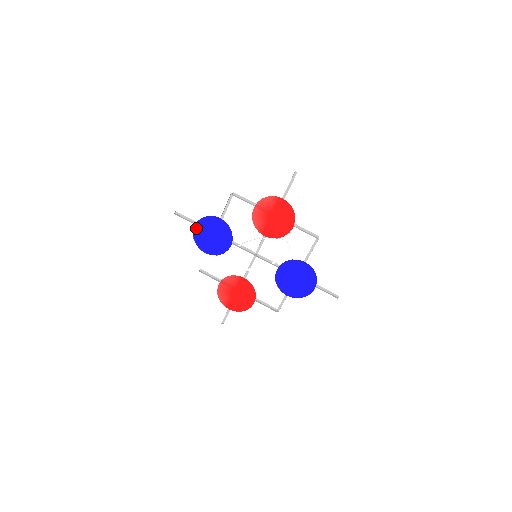
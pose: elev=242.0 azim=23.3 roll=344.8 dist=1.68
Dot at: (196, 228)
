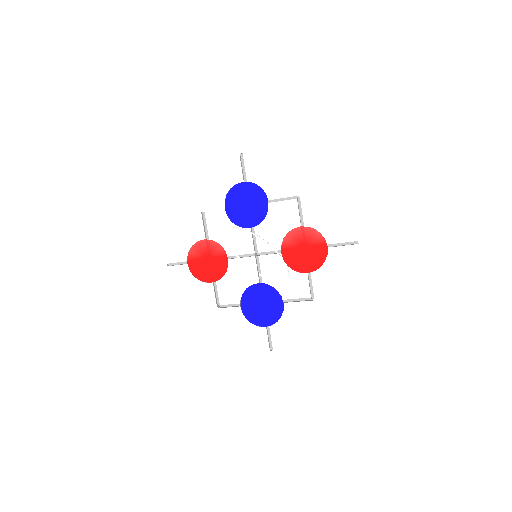
Dot at: (242, 184)
